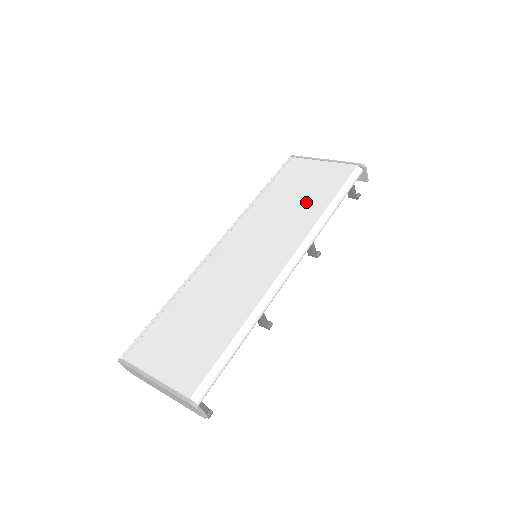
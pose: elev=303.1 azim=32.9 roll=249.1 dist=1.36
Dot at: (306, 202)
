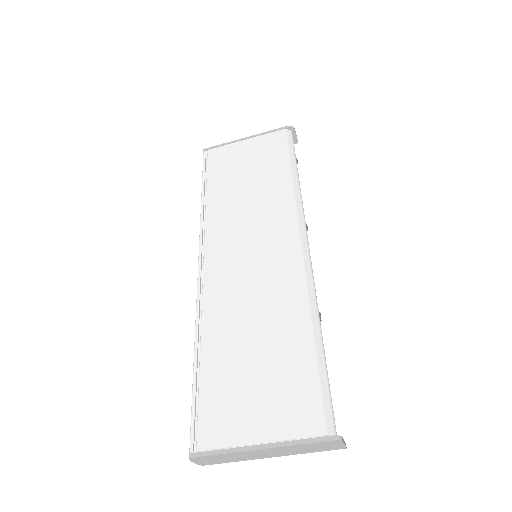
Dot at: (265, 181)
